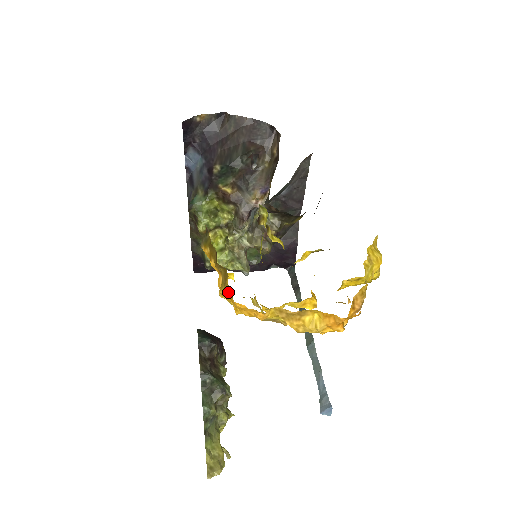
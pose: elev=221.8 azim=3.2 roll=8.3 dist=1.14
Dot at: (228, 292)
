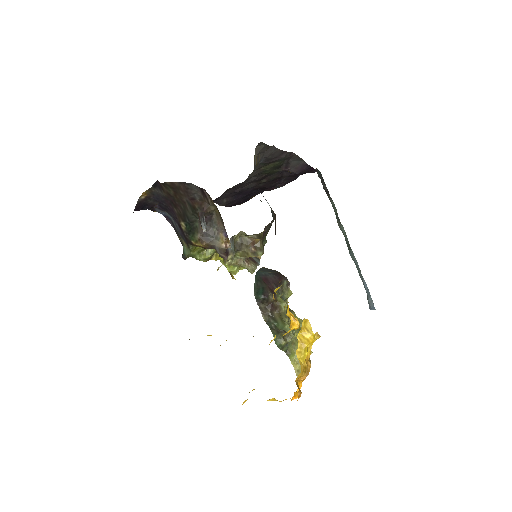
Dot at: occluded
